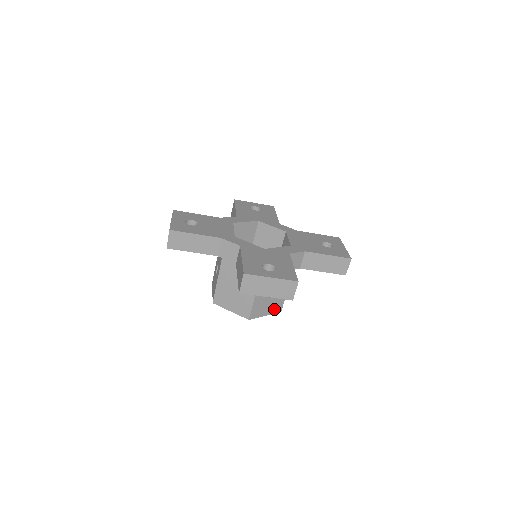
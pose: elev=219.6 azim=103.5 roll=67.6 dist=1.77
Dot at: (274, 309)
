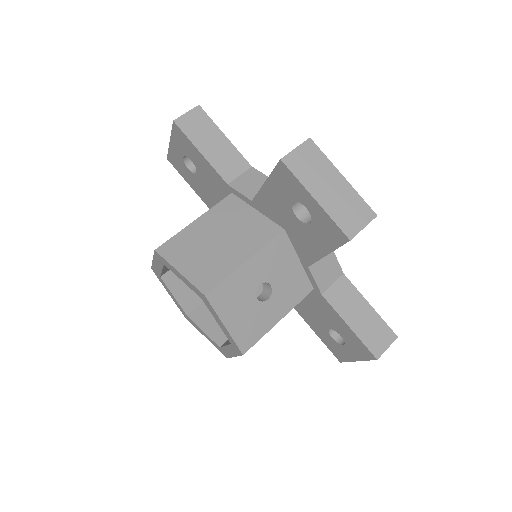
Dot at: (242, 332)
